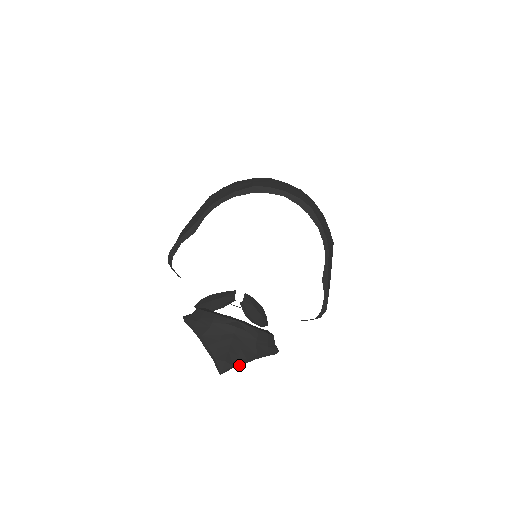
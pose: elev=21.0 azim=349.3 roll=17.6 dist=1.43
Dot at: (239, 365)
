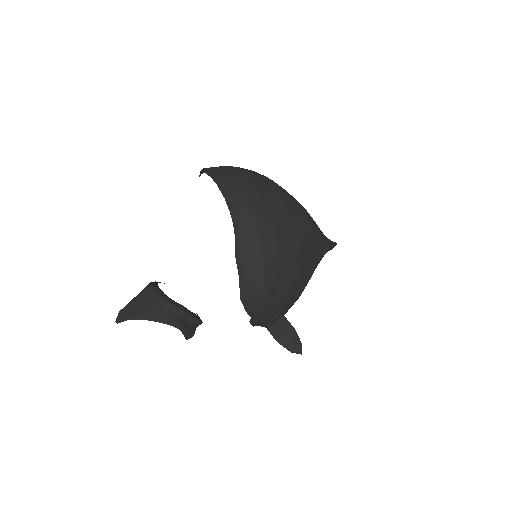
Dot at: occluded
